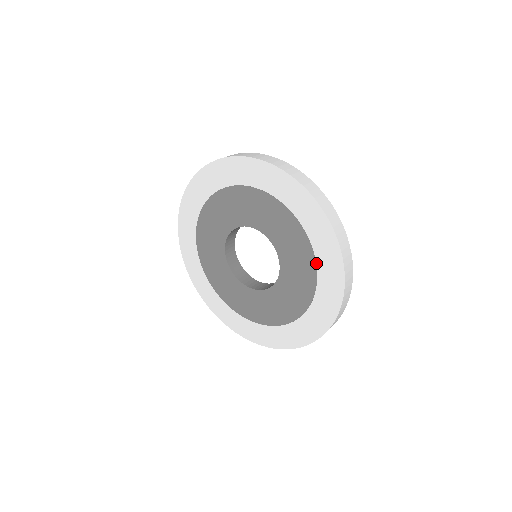
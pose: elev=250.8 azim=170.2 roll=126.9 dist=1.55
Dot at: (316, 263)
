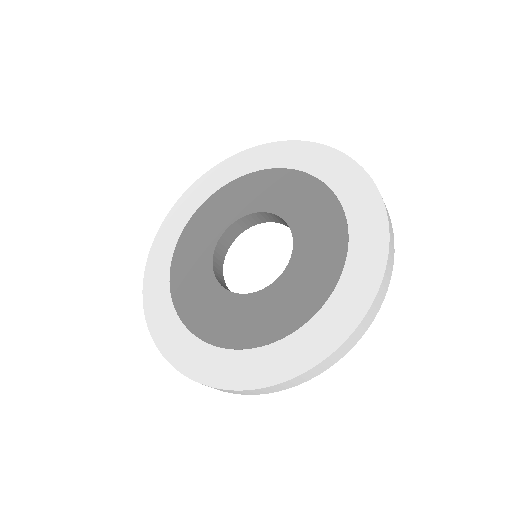
Dot at: (347, 221)
